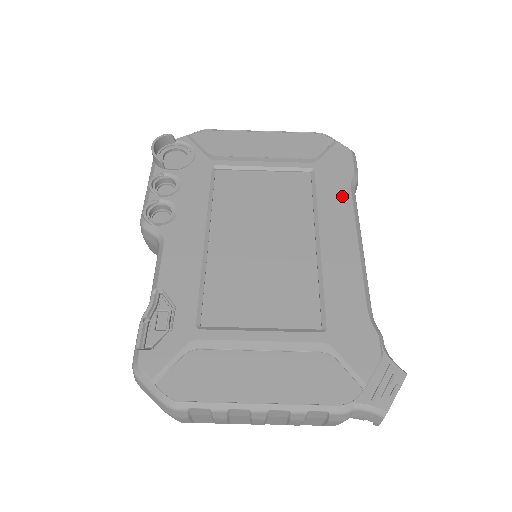
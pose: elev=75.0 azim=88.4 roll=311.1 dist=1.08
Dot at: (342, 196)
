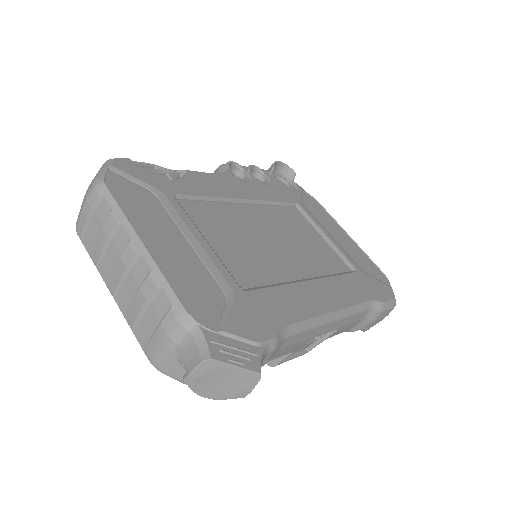
Dot at: (358, 294)
